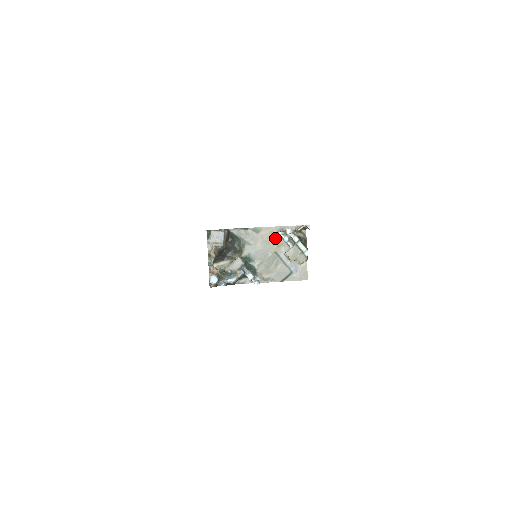
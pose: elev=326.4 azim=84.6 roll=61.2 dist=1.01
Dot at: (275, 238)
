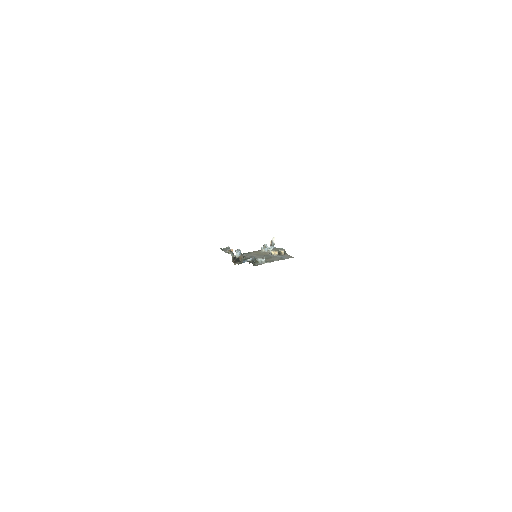
Dot at: (261, 253)
